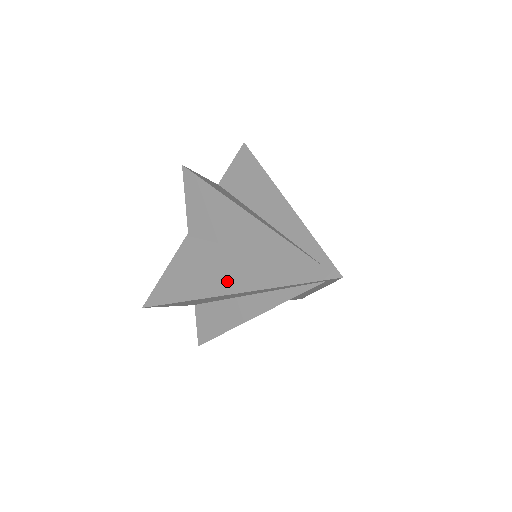
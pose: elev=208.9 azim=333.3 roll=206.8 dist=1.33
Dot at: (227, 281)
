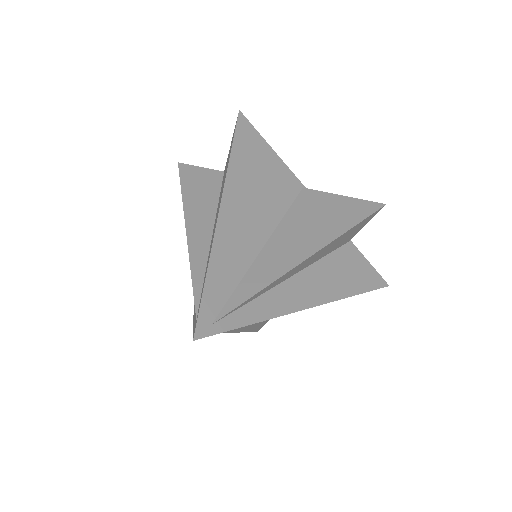
Dot at: occluded
